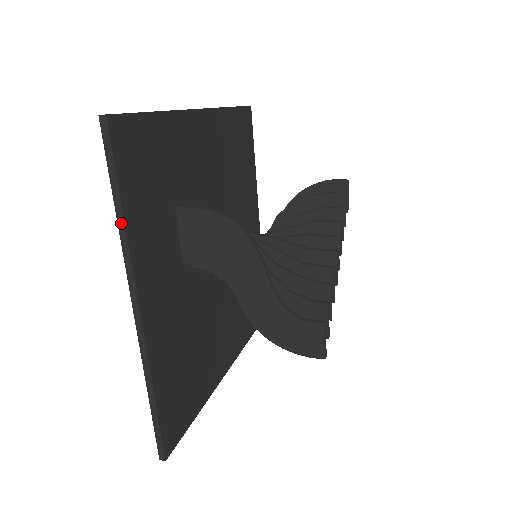
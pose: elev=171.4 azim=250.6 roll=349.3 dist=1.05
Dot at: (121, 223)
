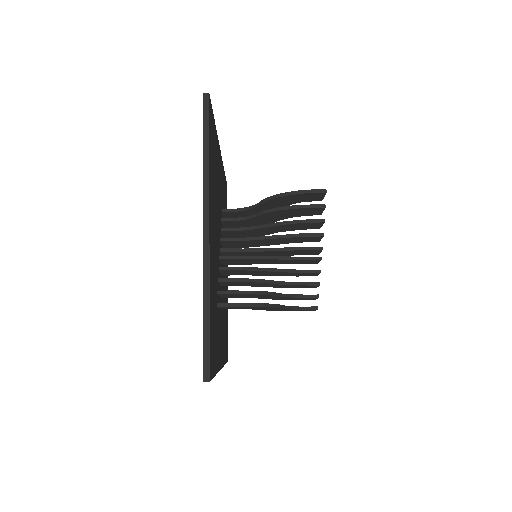
Dot at: occluded
